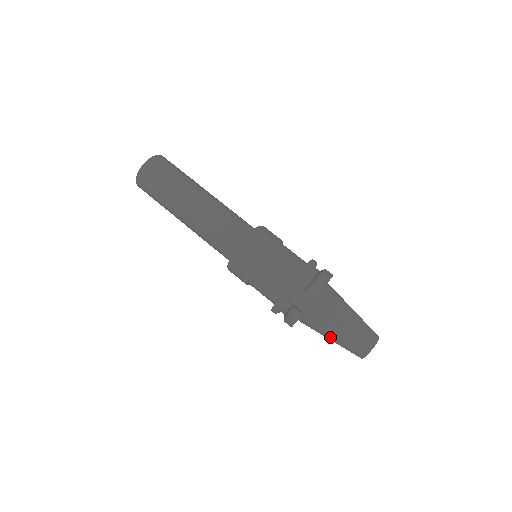
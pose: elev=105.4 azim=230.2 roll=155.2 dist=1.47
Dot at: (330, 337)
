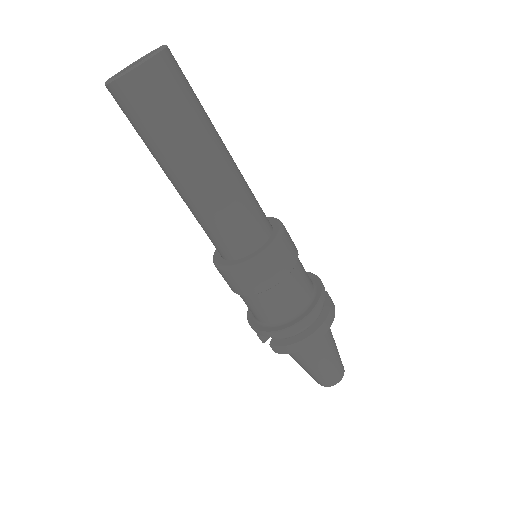
Dot at: occluded
